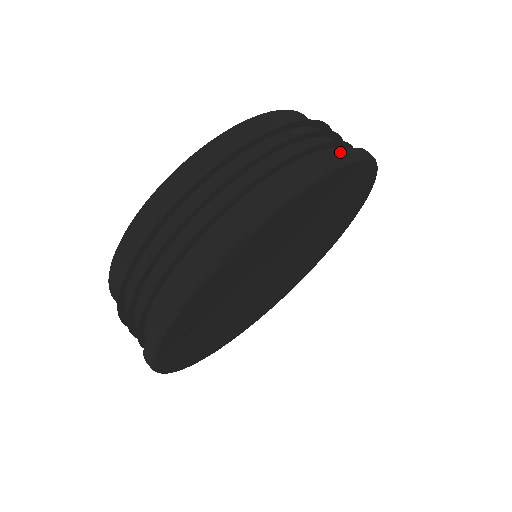
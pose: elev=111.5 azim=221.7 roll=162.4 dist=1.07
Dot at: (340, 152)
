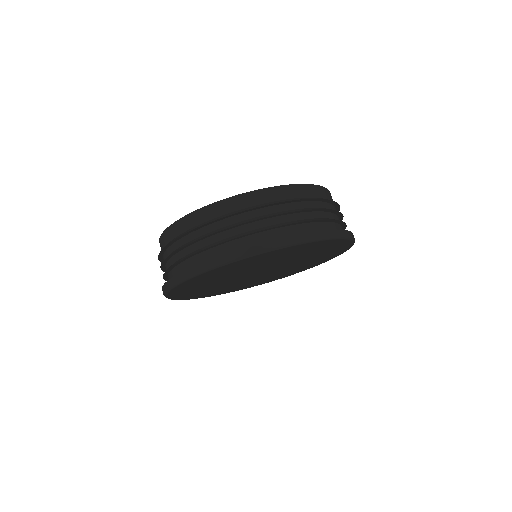
Dot at: (208, 261)
